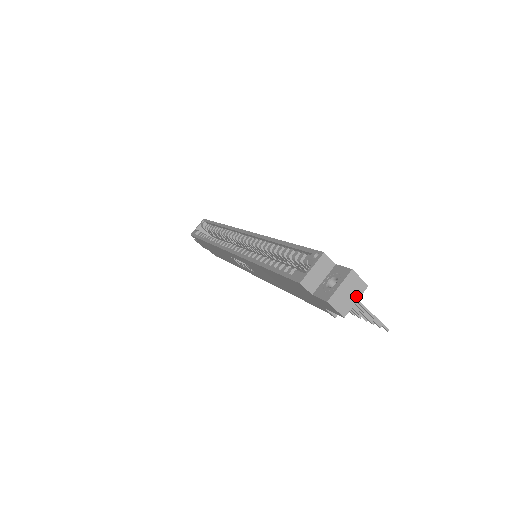
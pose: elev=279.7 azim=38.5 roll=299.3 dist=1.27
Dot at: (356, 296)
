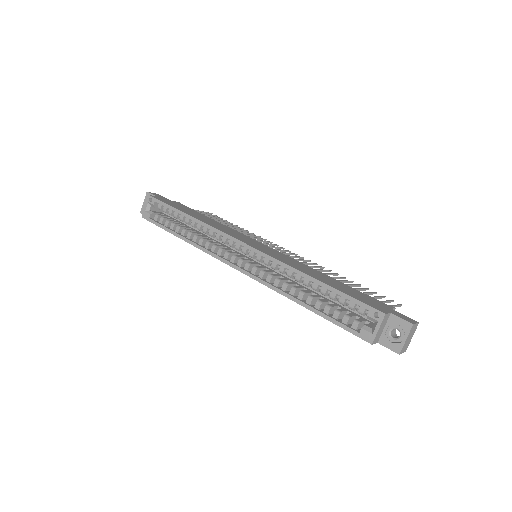
Dot at: occluded
